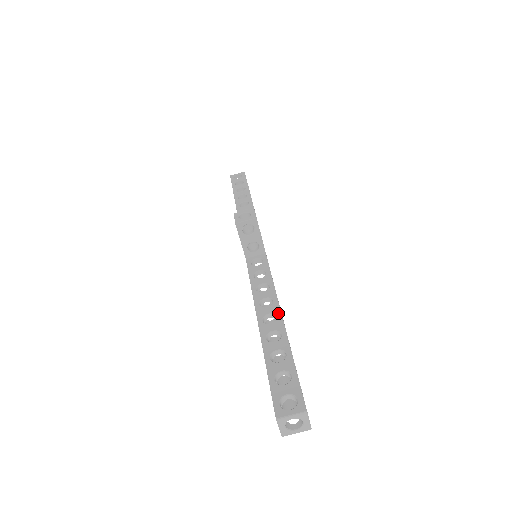
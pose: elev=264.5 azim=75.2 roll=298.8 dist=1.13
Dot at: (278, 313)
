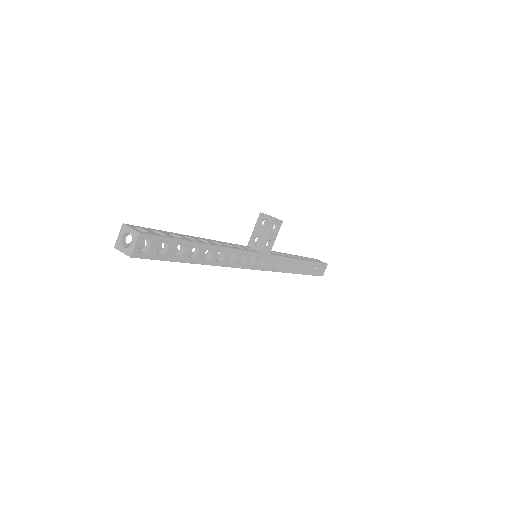
Dot at: (212, 244)
